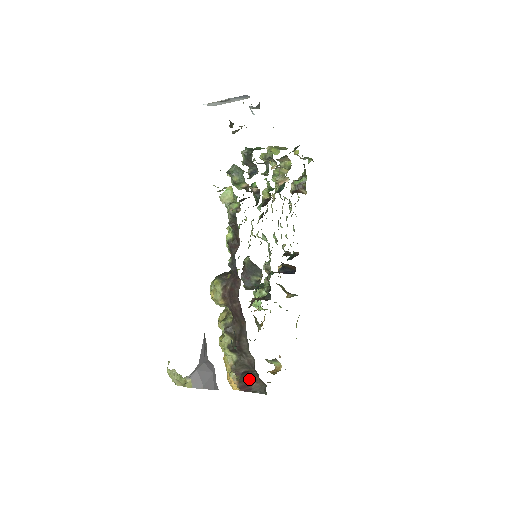
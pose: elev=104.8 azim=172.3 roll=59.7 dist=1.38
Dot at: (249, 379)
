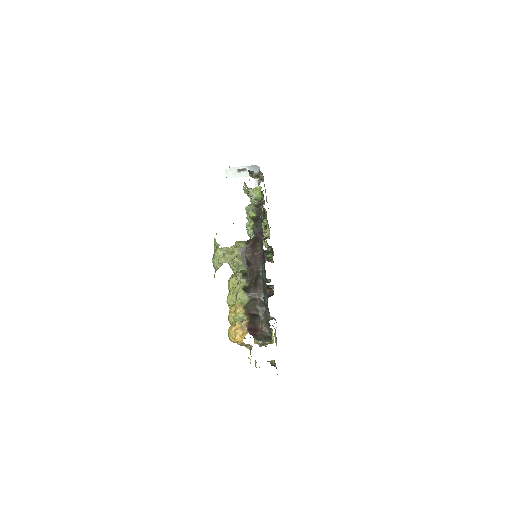
Dot at: (256, 324)
